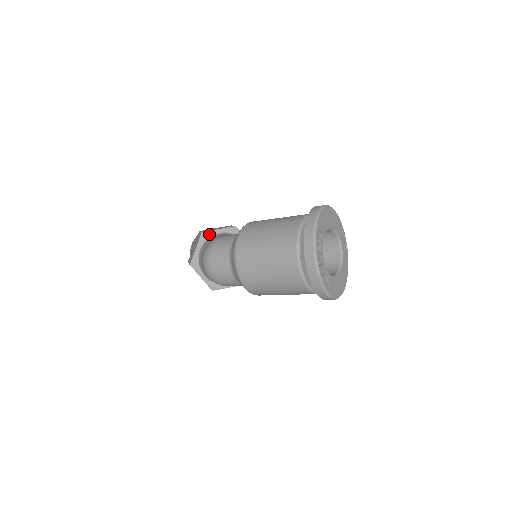
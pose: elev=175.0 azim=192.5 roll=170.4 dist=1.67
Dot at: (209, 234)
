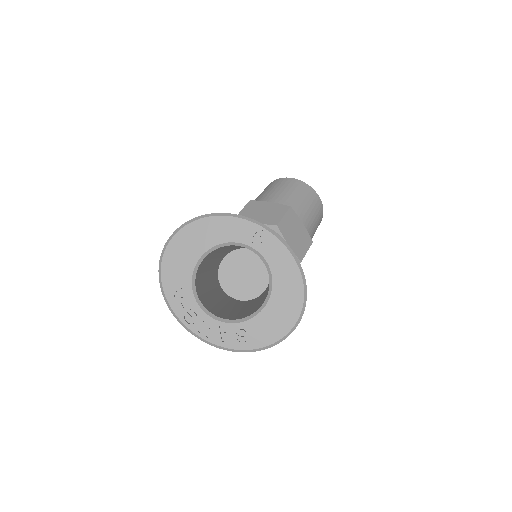
Dot at: occluded
